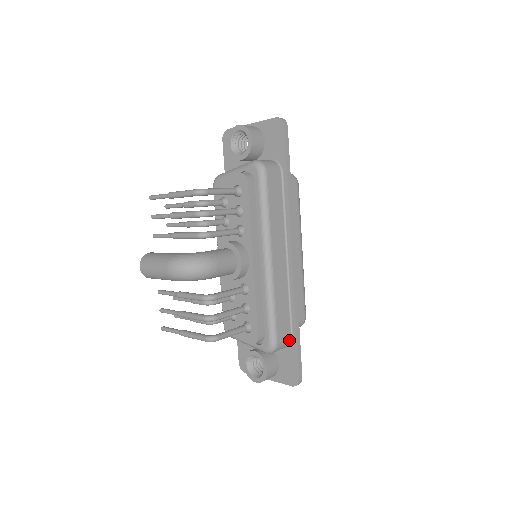
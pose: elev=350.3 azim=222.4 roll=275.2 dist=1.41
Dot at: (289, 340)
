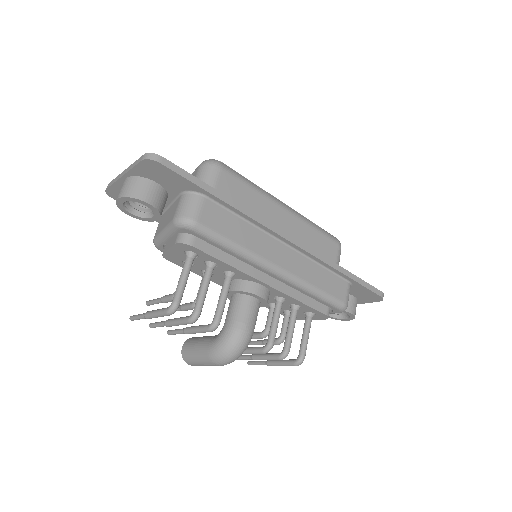
Dot at: (348, 286)
